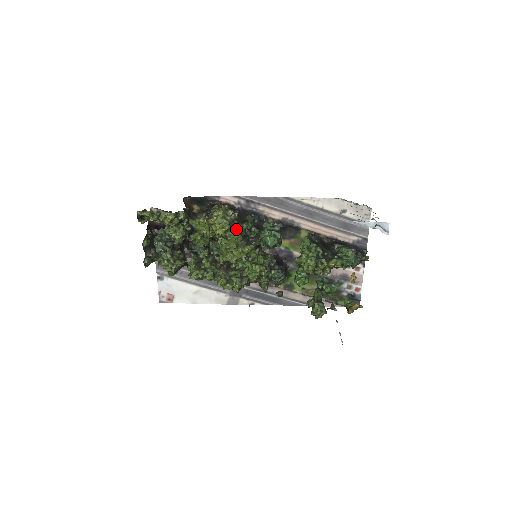
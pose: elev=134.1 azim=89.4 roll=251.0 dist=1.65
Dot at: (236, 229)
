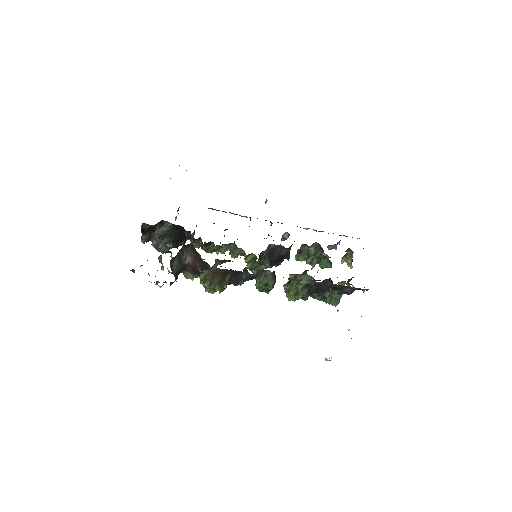
Dot at: occluded
